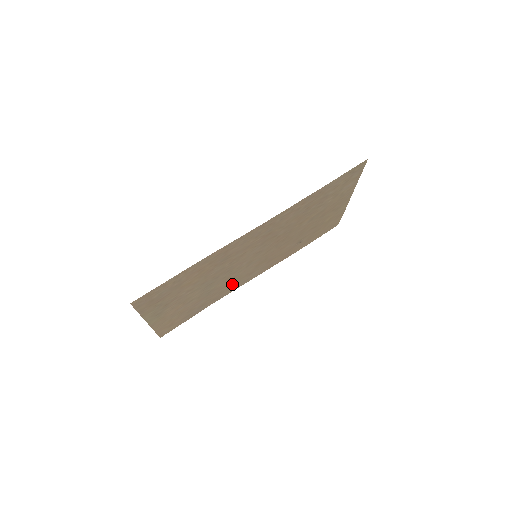
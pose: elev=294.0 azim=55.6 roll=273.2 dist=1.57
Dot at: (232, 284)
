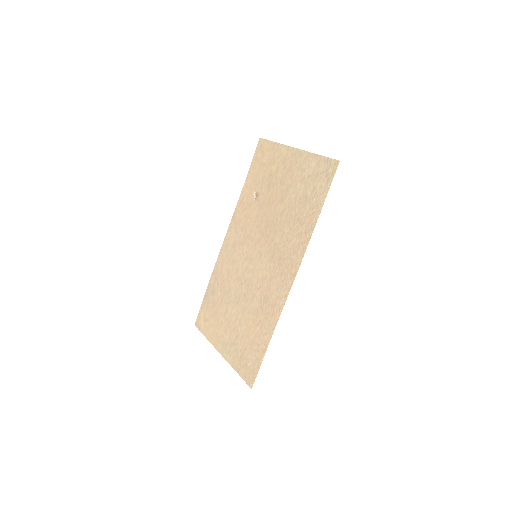
Dot at: (227, 265)
